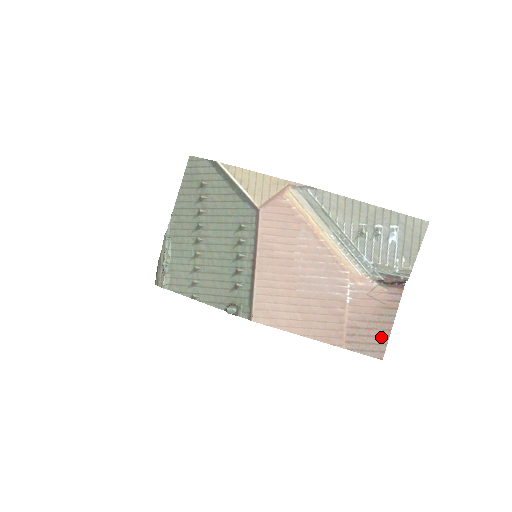
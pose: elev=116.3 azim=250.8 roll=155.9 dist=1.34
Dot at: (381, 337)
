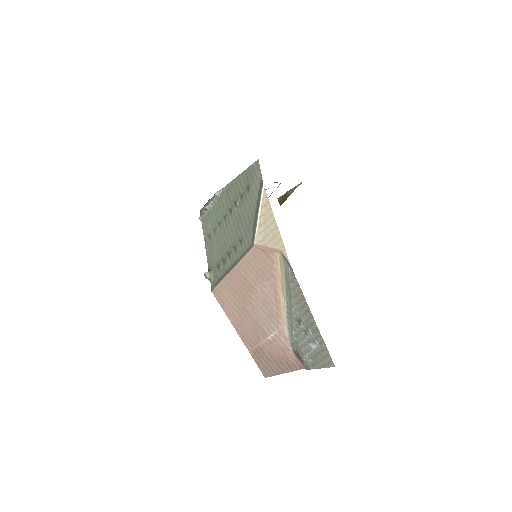
Dot at: (273, 370)
